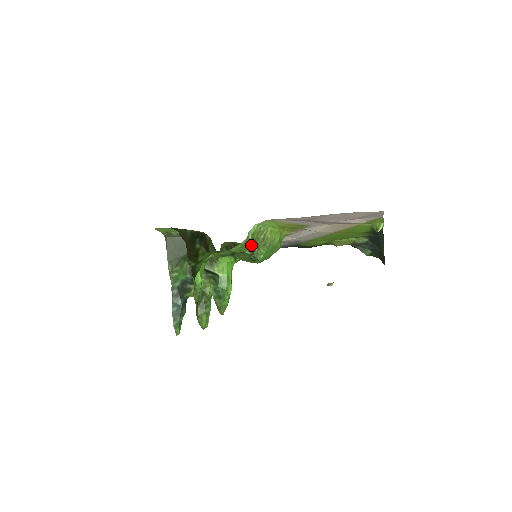
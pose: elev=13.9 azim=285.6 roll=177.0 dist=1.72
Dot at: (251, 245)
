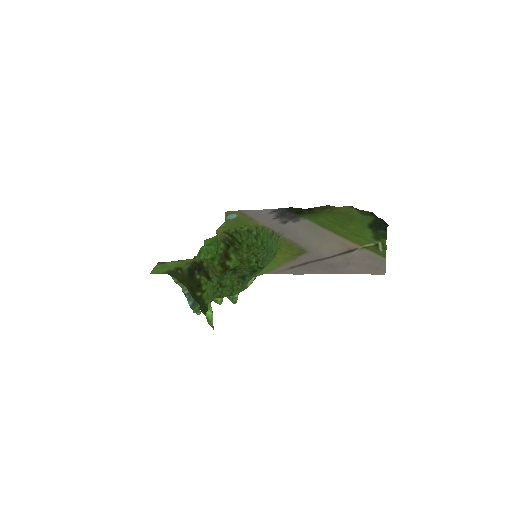
Dot at: (251, 277)
